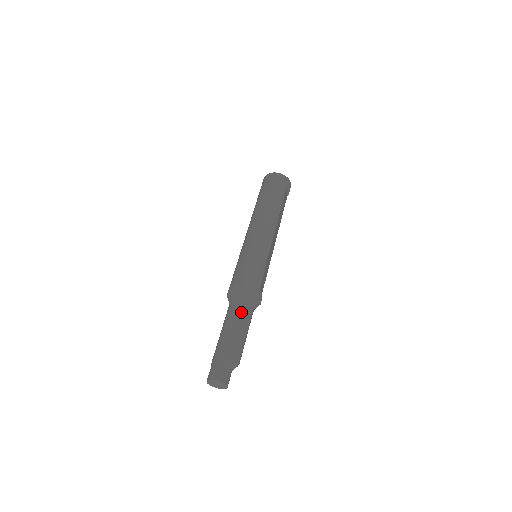
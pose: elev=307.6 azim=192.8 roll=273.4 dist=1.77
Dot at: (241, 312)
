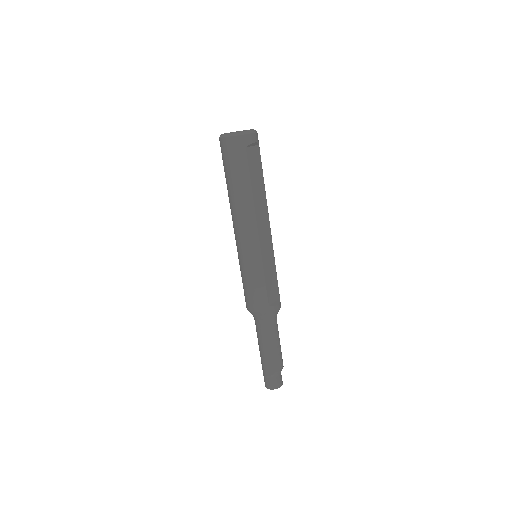
Dot at: (263, 331)
